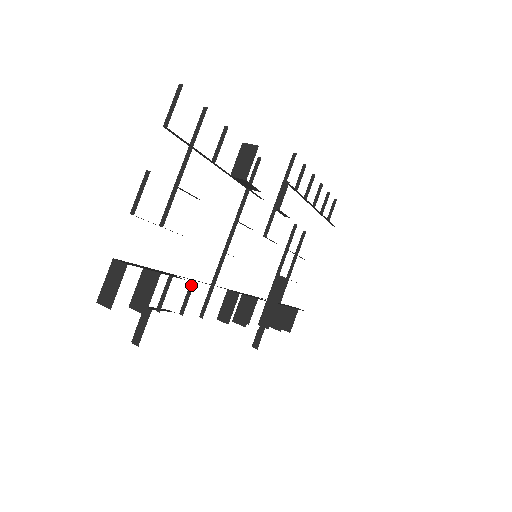
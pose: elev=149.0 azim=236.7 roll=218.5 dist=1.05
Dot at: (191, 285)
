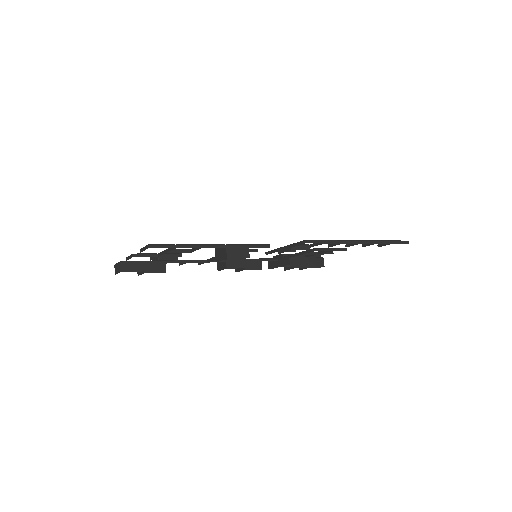
Dot at: (185, 262)
